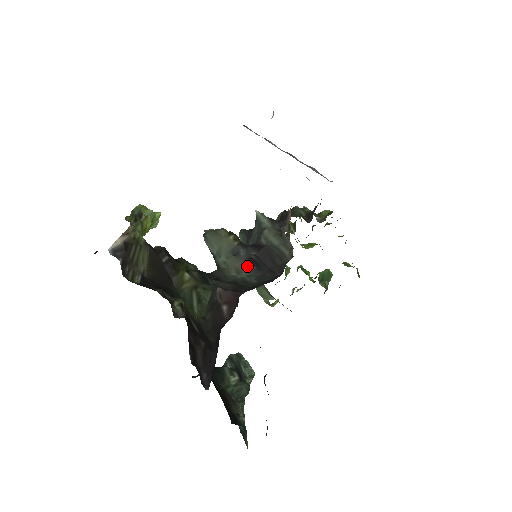
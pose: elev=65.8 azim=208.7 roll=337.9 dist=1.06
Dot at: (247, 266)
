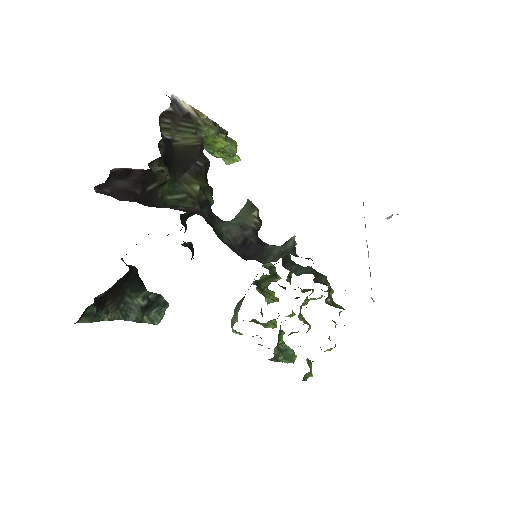
Dot at: (237, 237)
